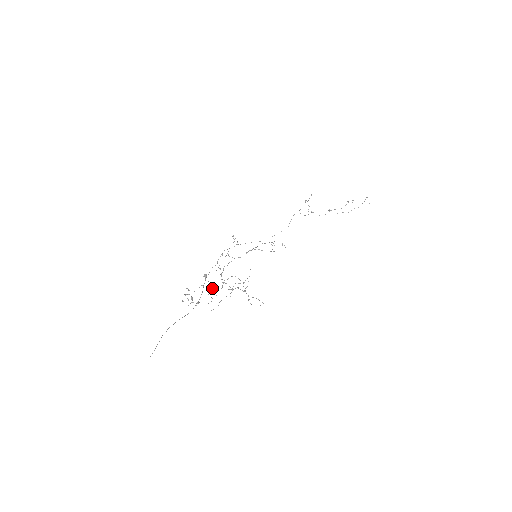
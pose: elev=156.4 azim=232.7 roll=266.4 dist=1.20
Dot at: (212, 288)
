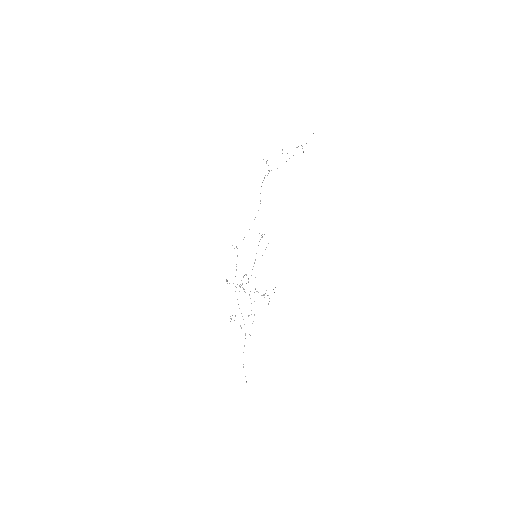
Dot at: occluded
